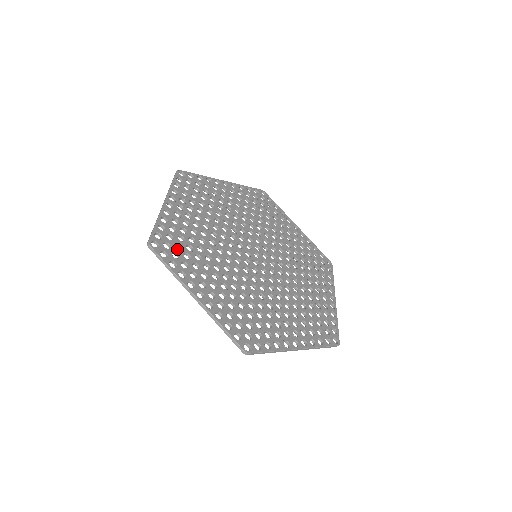
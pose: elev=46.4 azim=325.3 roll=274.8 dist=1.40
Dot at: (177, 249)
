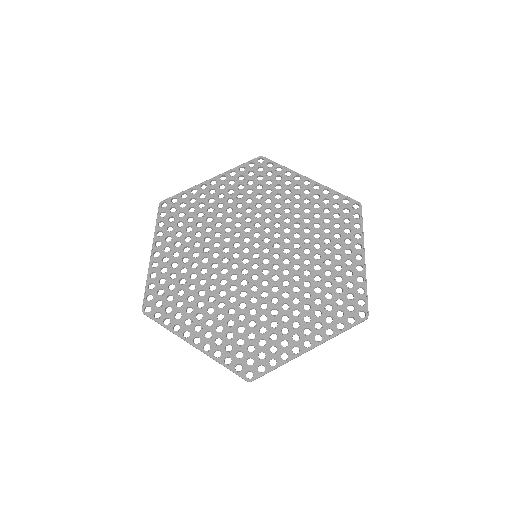
Dot at: (178, 215)
